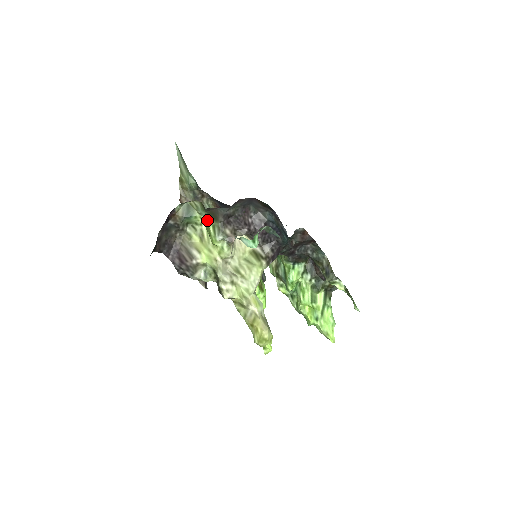
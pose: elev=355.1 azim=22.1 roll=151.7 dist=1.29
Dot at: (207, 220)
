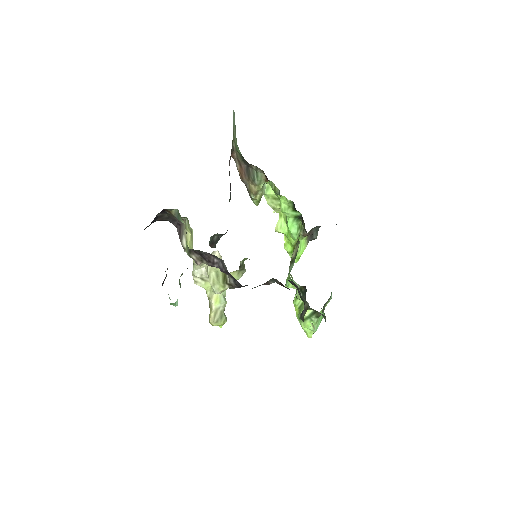
Dot at: occluded
